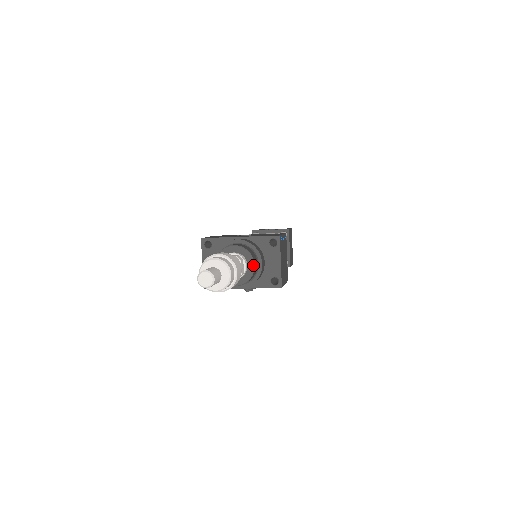
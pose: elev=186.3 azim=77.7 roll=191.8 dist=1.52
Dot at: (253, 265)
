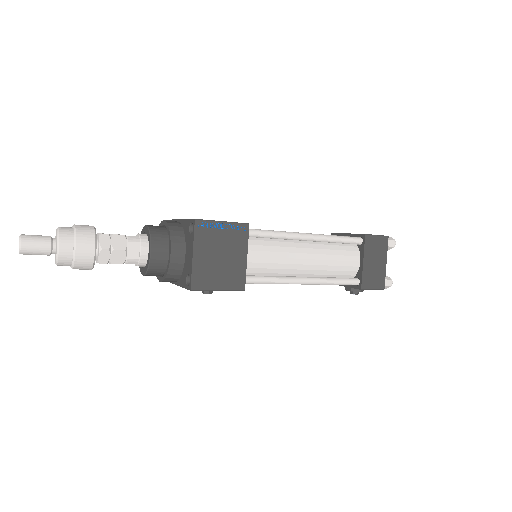
Dot at: (150, 251)
